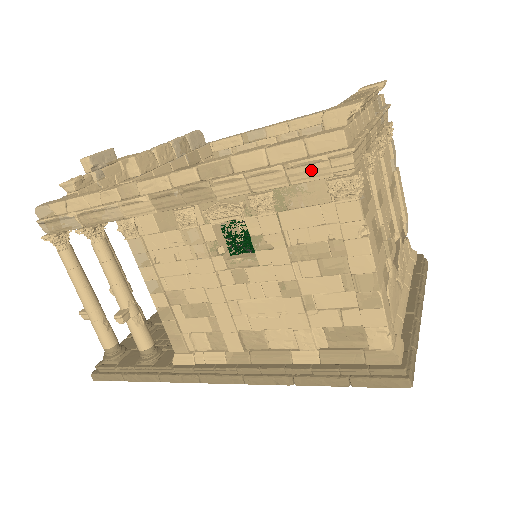
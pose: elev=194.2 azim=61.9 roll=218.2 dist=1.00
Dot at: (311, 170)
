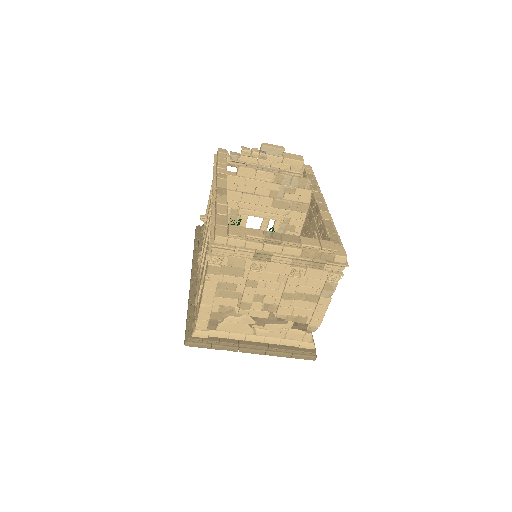
Dot at: occluded
